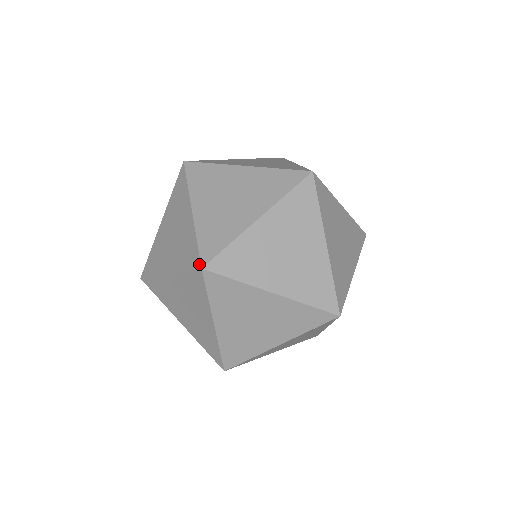
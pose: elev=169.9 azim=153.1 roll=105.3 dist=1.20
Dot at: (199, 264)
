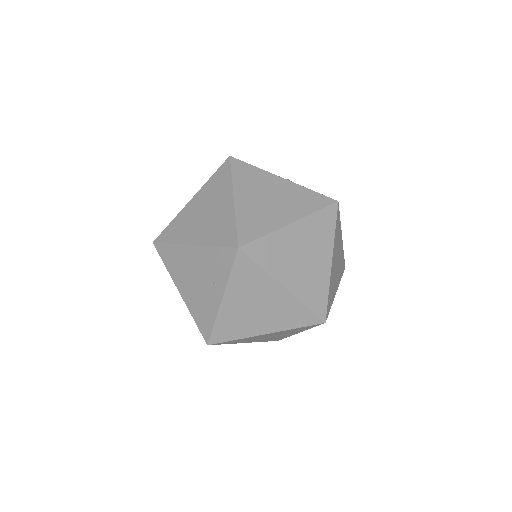
Dot at: (321, 321)
